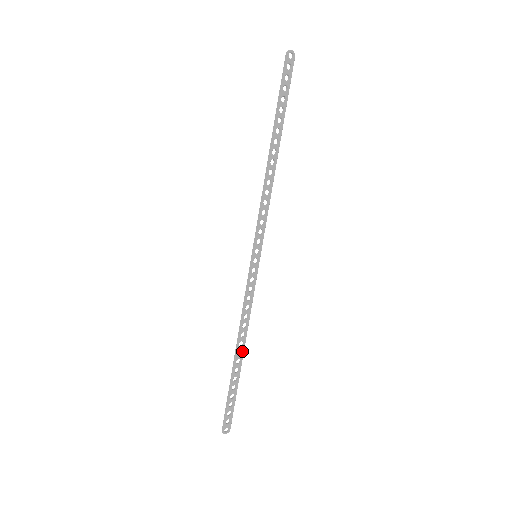
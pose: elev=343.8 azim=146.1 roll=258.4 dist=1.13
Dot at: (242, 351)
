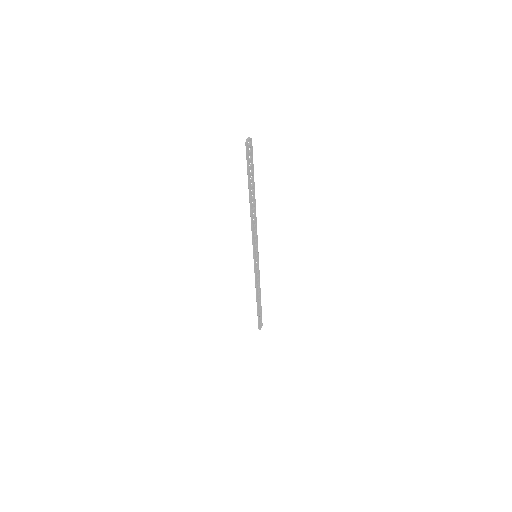
Dot at: (260, 297)
